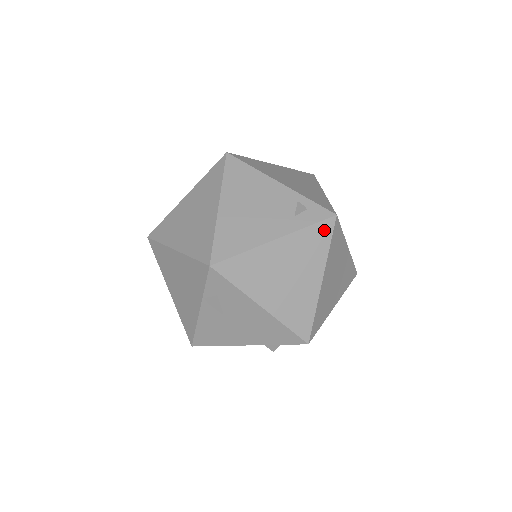
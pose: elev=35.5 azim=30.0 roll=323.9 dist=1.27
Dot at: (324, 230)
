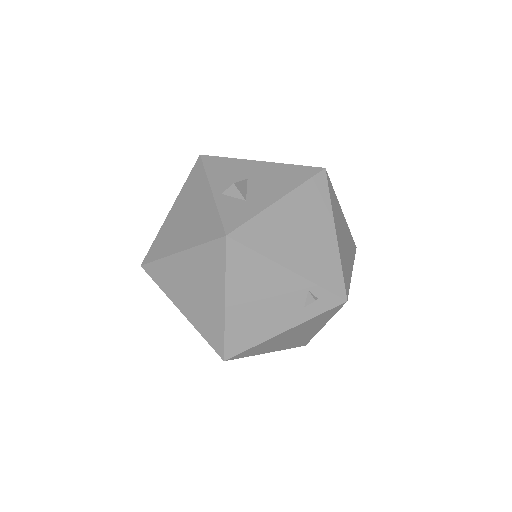
Dot at: (332, 311)
